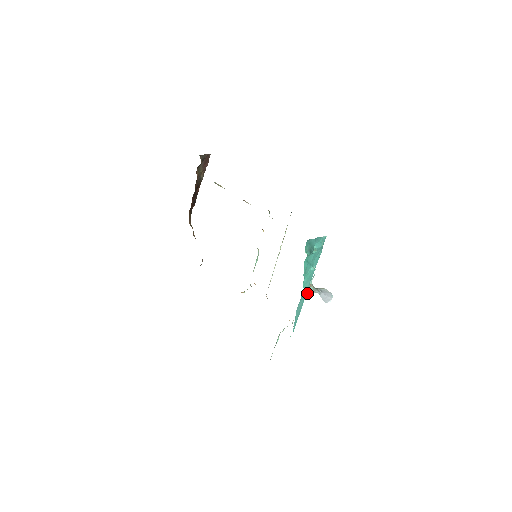
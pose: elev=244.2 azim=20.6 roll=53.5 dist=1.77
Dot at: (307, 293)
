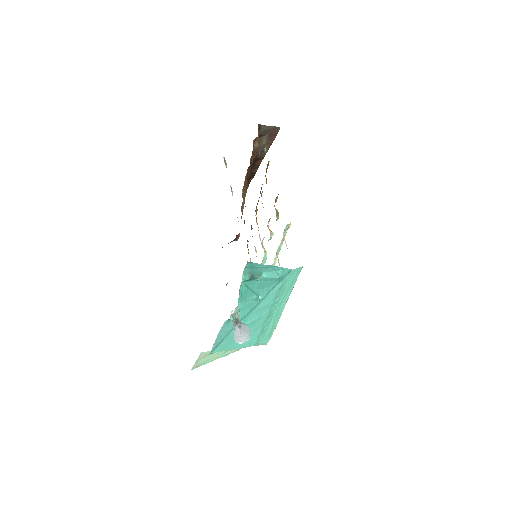
Dot at: occluded
